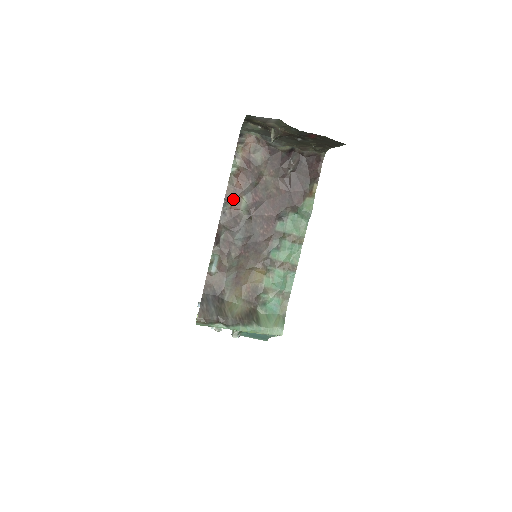
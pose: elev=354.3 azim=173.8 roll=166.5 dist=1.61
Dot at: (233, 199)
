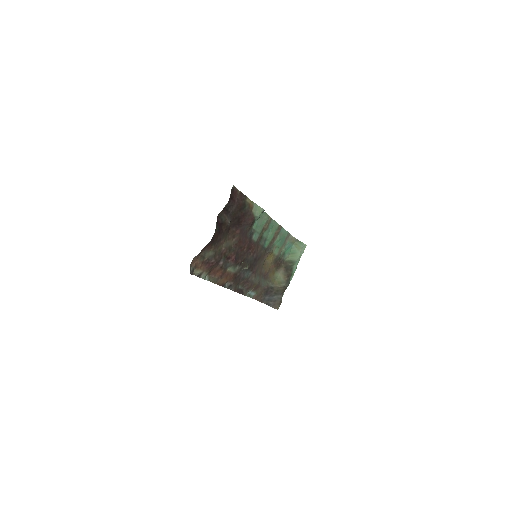
Dot at: (226, 279)
